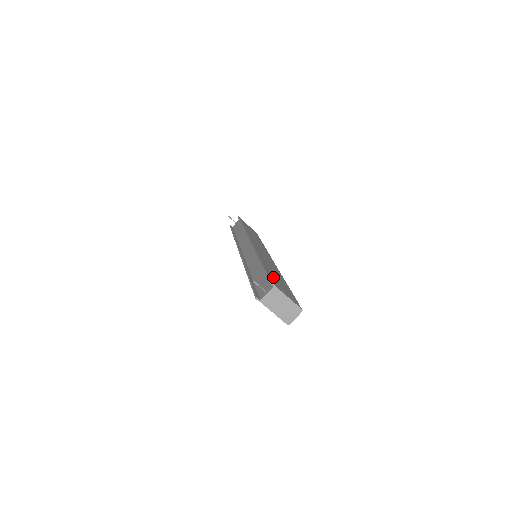
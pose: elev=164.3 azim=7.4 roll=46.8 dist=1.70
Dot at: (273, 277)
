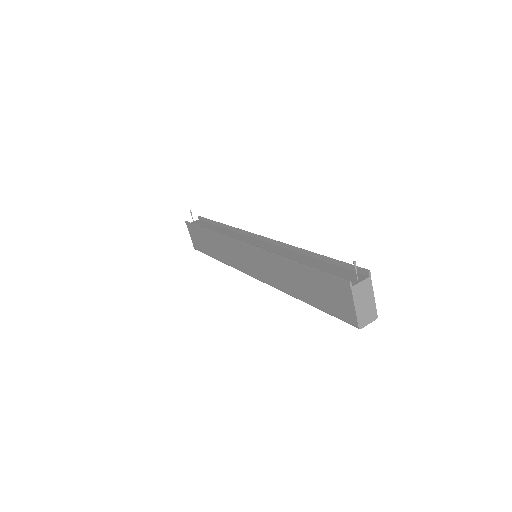
Dot at: occluded
